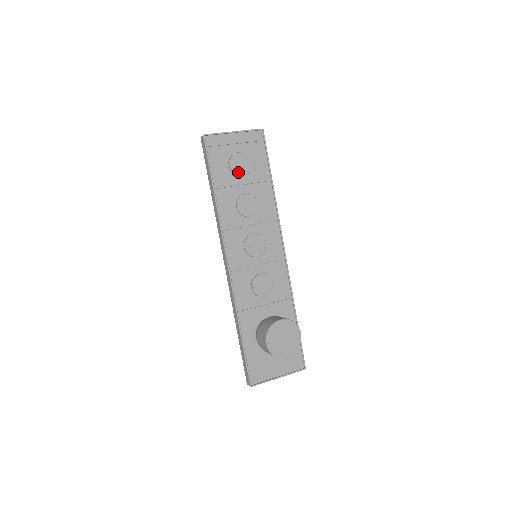
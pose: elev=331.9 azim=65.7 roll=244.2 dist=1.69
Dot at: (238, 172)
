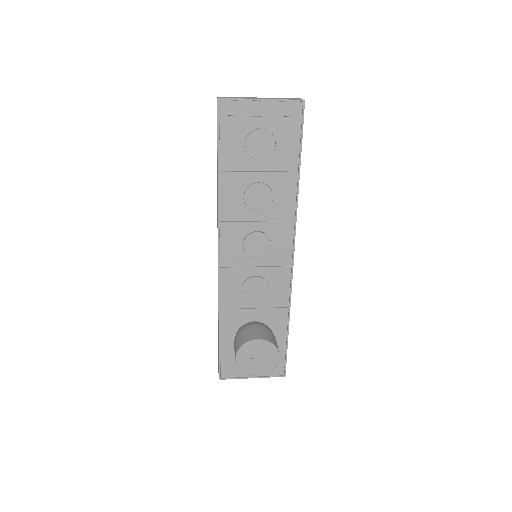
Dot at: (255, 155)
